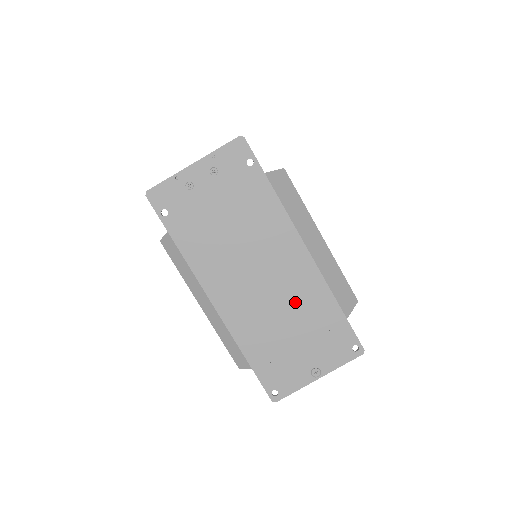
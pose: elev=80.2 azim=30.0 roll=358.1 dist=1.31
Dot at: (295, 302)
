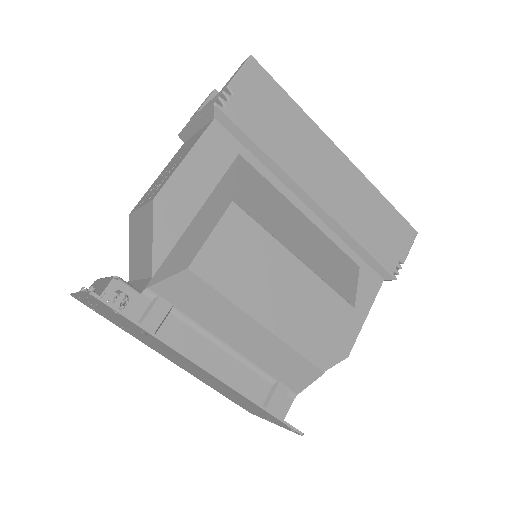
Dot at: (226, 389)
